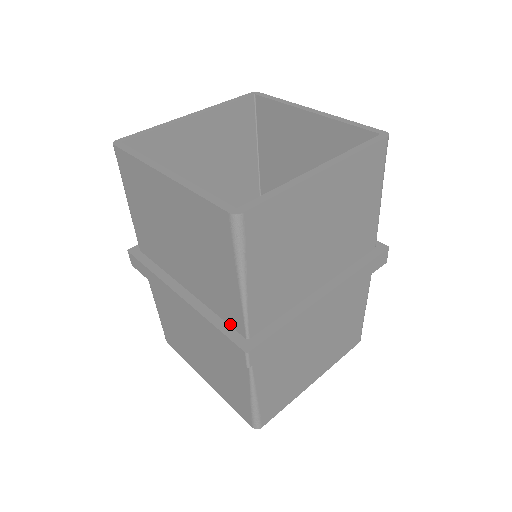
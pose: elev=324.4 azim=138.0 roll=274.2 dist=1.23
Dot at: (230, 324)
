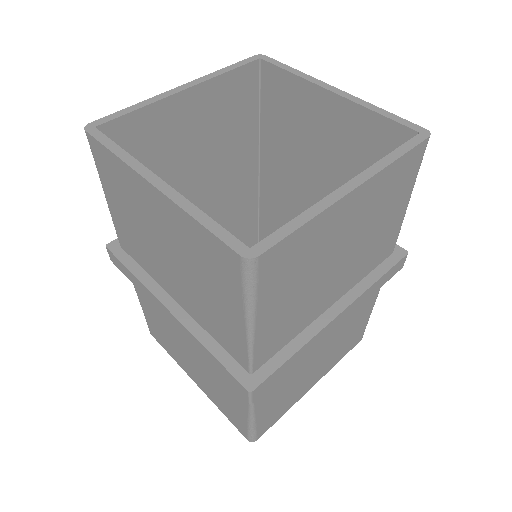
Dot at: (230, 353)
